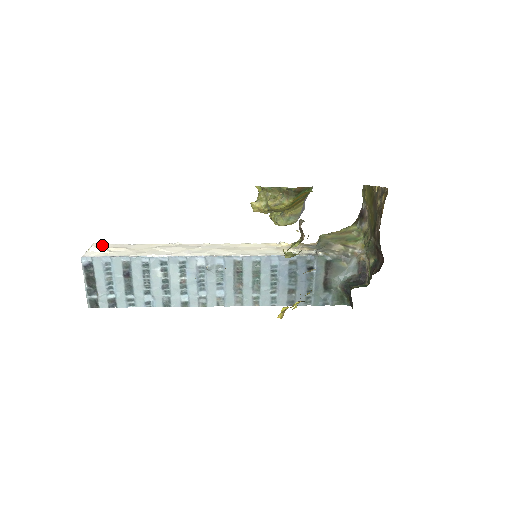
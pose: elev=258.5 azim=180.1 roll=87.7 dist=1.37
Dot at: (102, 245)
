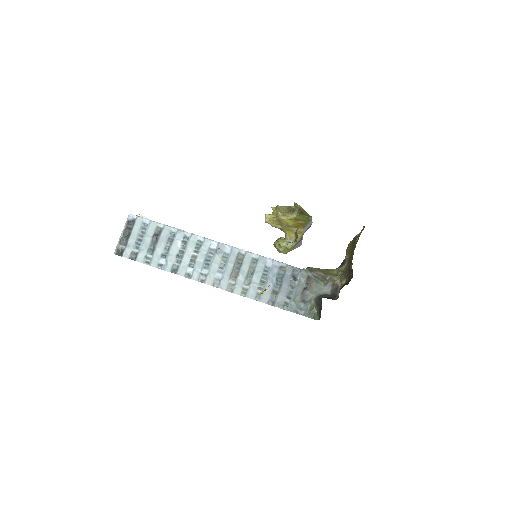
Dot at: occluded
